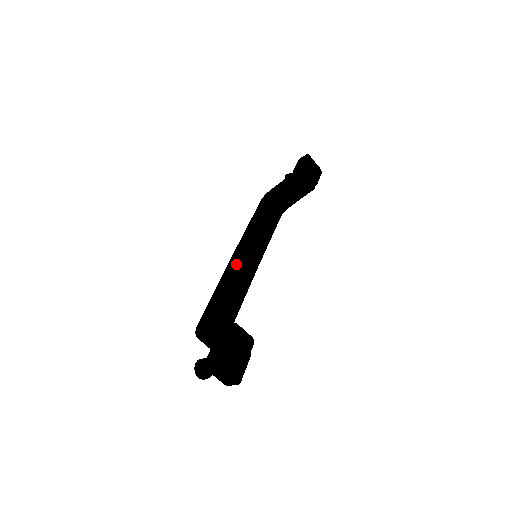
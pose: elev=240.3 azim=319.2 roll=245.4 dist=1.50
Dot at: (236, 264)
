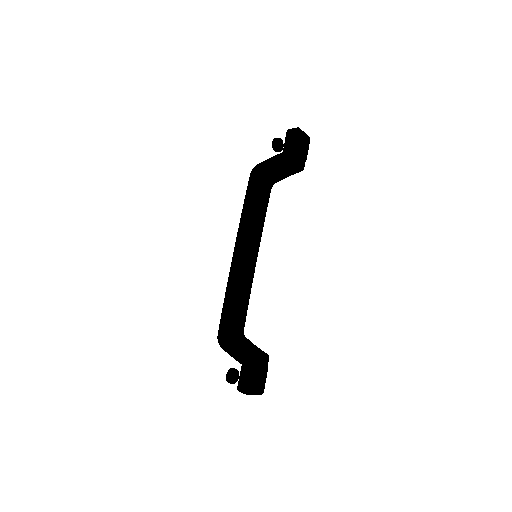
Dot at: (241, 271)
